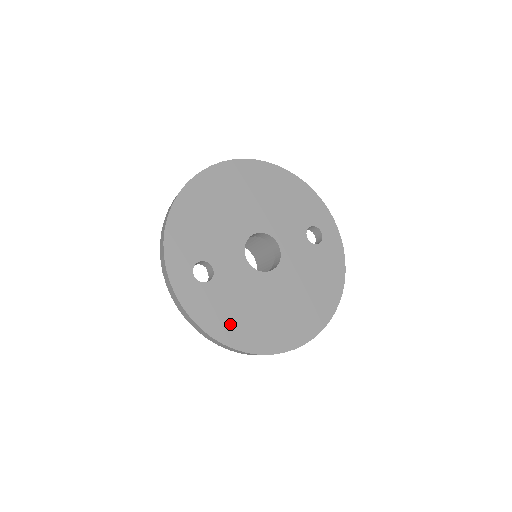
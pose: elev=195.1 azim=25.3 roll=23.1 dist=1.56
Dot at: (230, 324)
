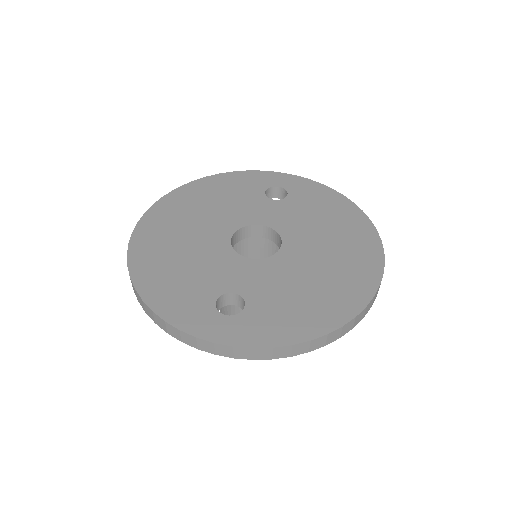
Dot at: (309, 314)
